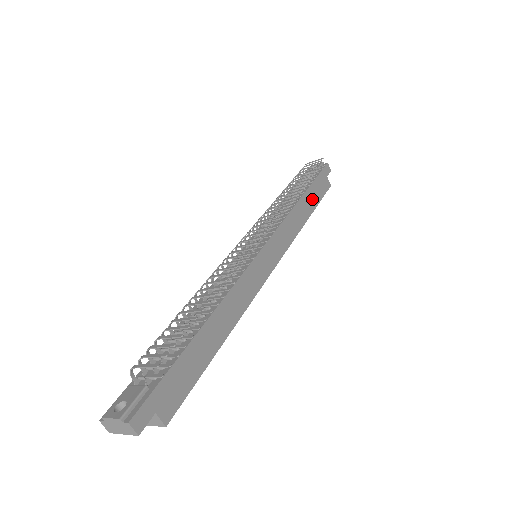
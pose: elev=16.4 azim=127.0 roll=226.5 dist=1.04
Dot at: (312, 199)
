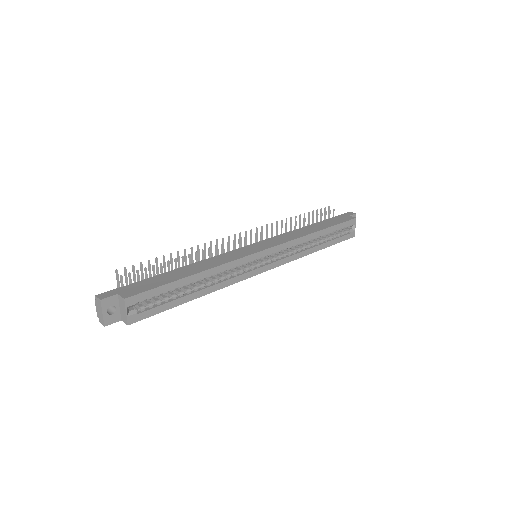
Dot at: (324, 225)
